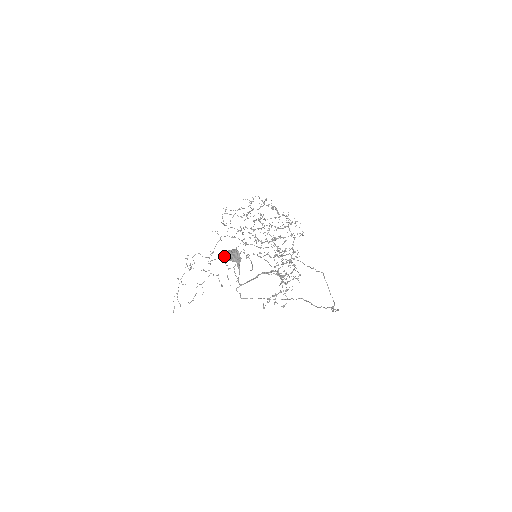
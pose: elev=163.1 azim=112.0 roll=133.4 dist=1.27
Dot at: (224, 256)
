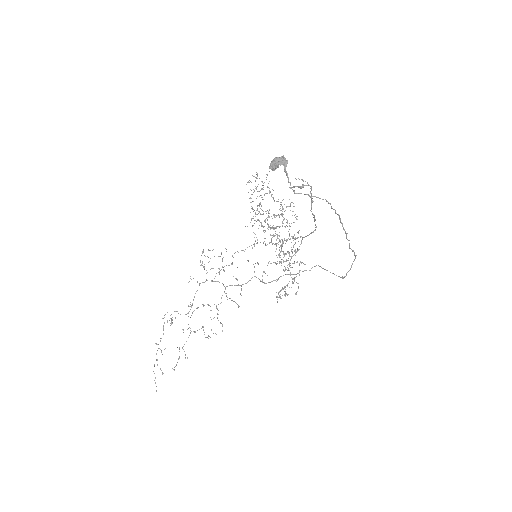
Dot at: (271, 164)
